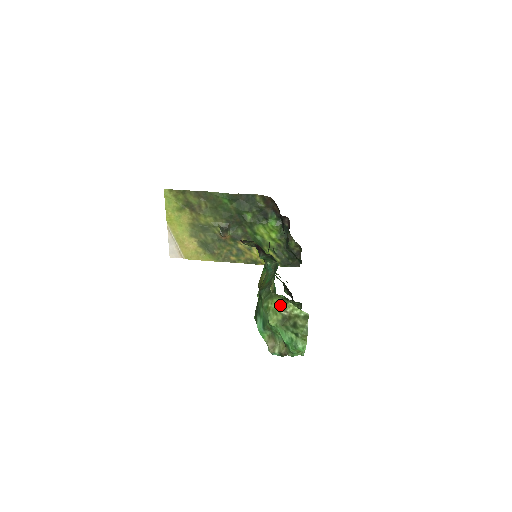
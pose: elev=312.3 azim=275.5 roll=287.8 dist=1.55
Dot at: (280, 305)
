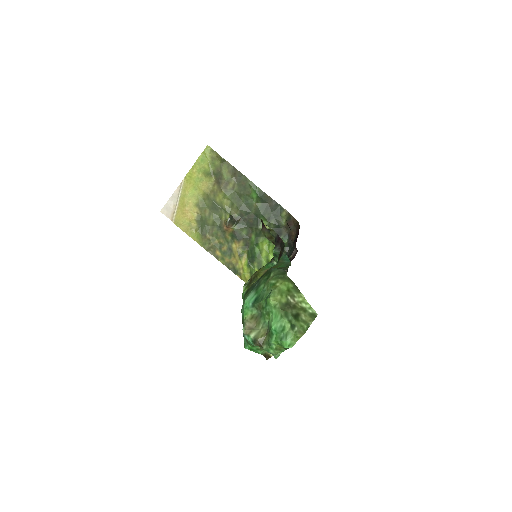
Dot at: (290, 290)
